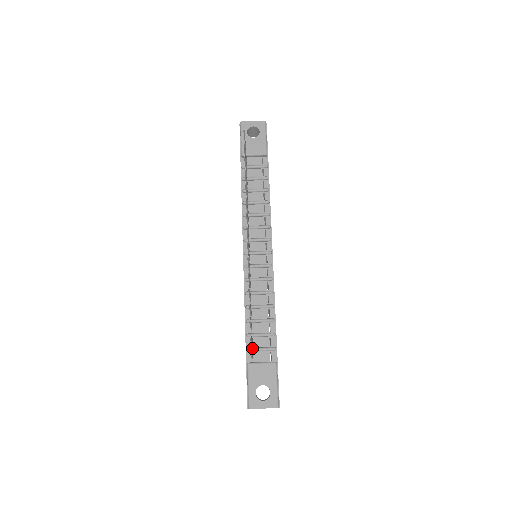
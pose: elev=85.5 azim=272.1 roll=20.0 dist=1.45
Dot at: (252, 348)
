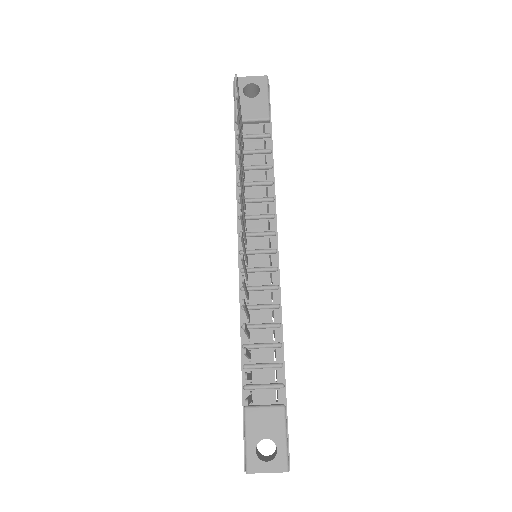
Dot at: (251, 385)
